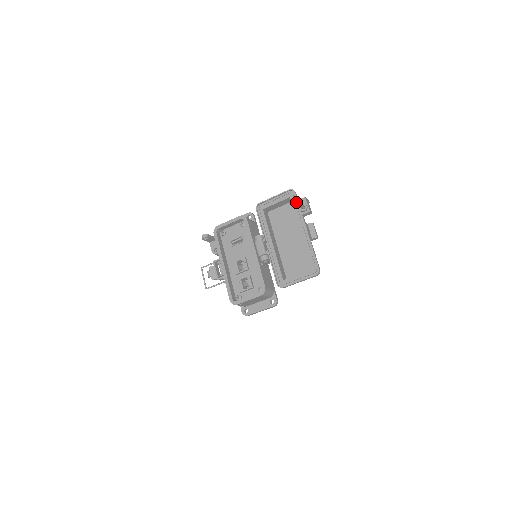
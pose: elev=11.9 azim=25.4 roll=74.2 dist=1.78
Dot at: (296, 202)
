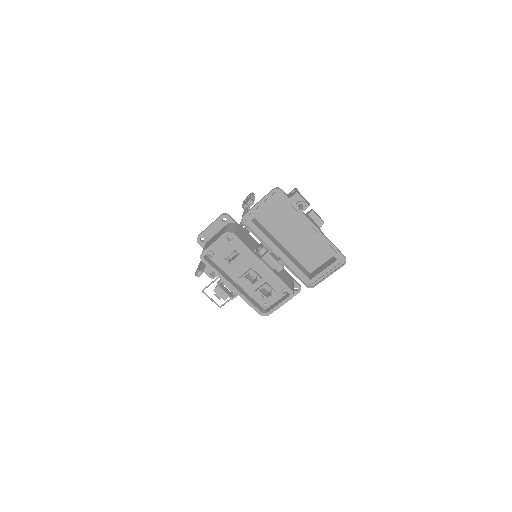
Dot at: (287, 200)
